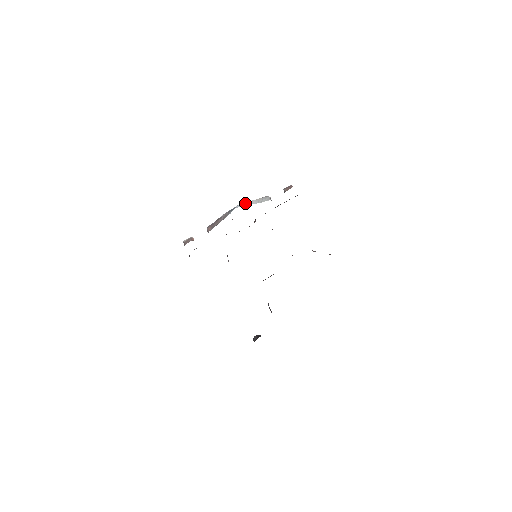
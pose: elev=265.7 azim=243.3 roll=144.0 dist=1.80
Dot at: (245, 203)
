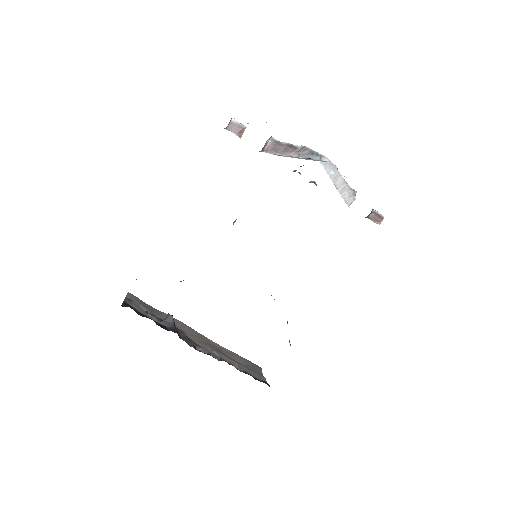
Dot at: (333, 168)
